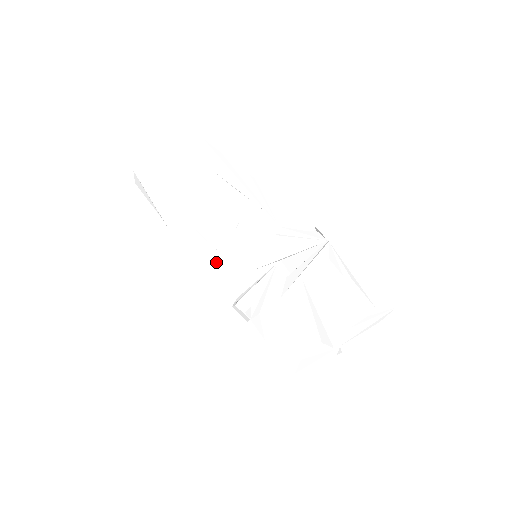
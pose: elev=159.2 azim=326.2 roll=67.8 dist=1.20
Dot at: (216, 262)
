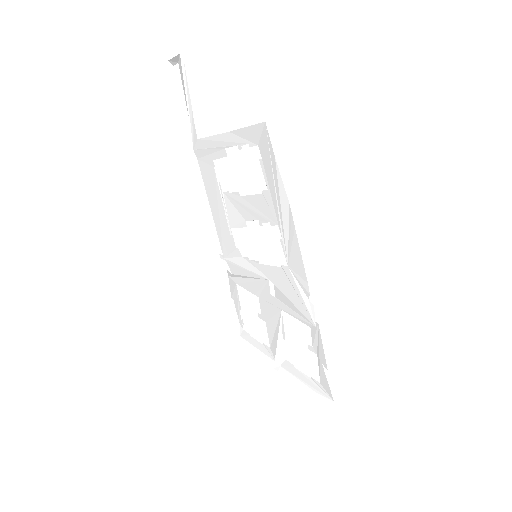
Dot at: (221, 218)
